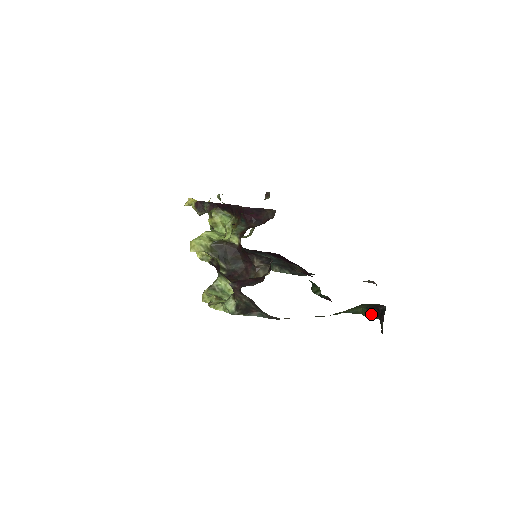
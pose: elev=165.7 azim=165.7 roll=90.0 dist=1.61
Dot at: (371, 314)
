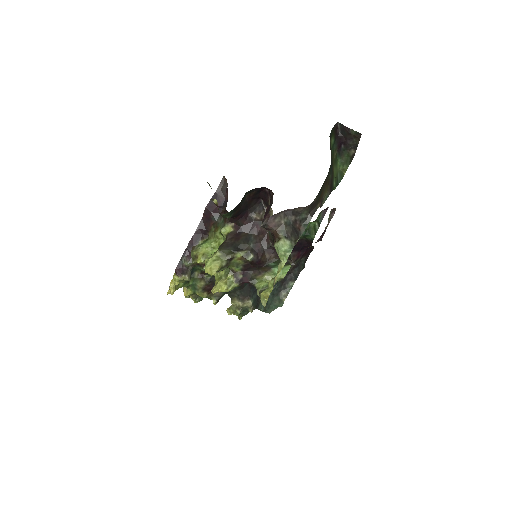
Dot at: (345, 158)
